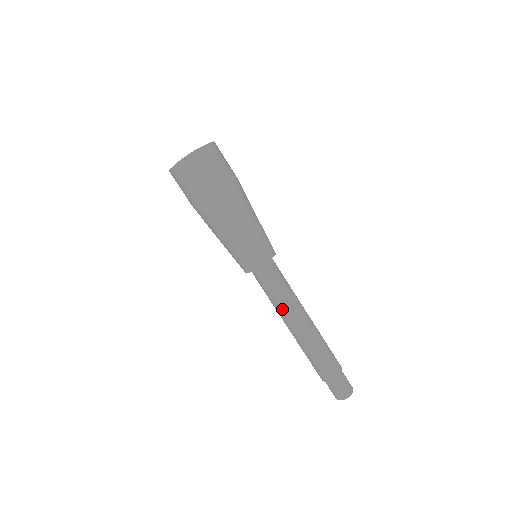
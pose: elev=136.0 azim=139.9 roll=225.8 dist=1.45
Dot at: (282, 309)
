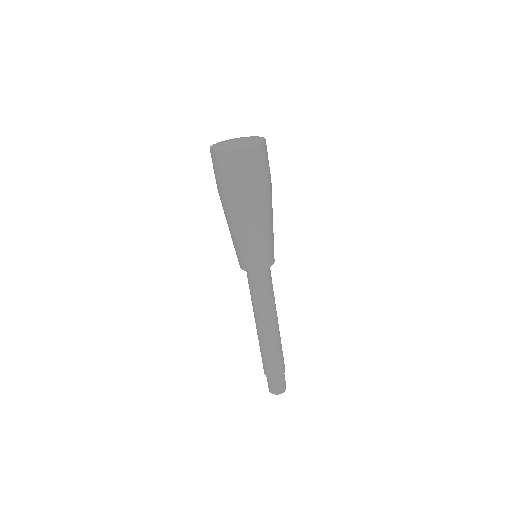
Dot at: (263, 310)
